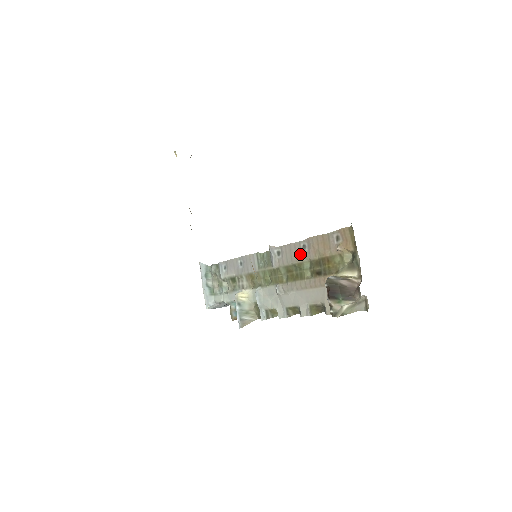
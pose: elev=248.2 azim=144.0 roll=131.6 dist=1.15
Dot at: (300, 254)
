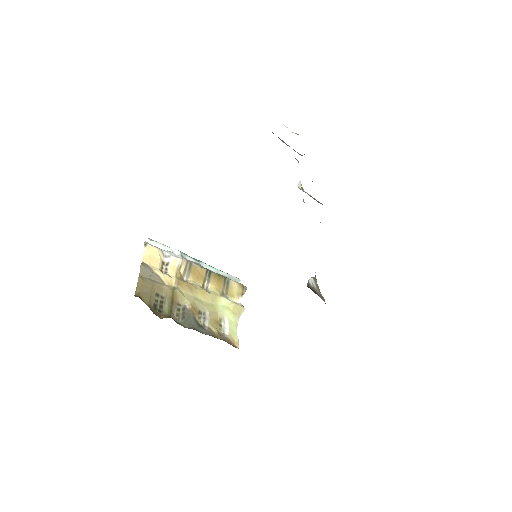
Dot at: occluded
